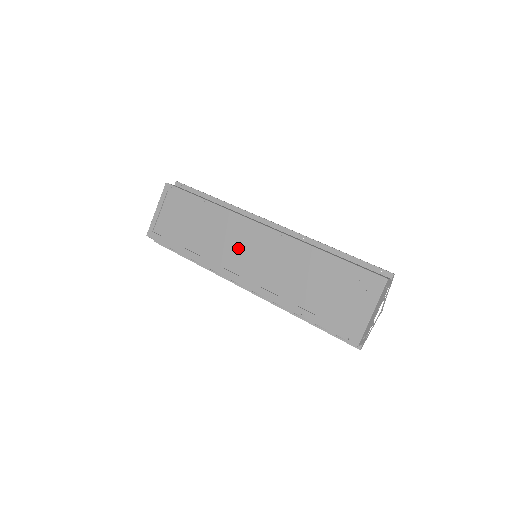
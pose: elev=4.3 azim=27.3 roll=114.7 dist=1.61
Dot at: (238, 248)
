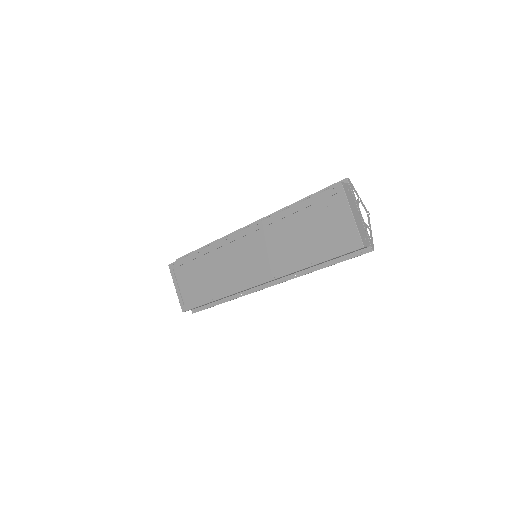
Dot at: (240, 261)
